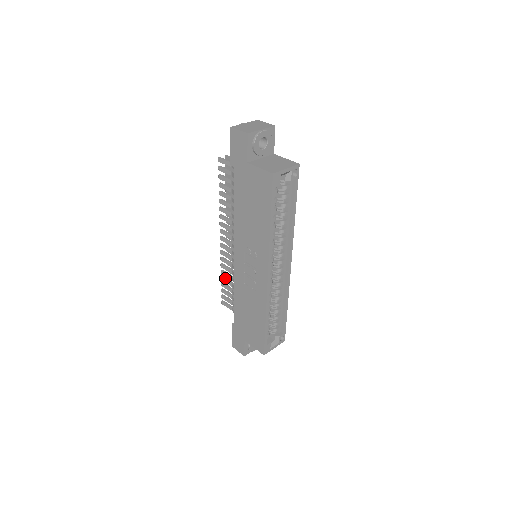
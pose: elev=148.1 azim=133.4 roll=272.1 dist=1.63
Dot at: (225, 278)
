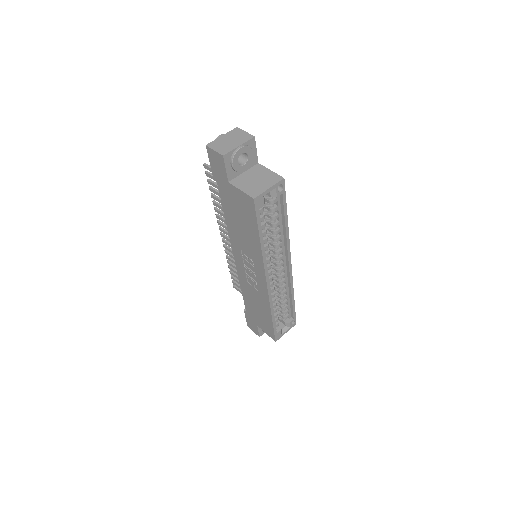
Dot at: (232, 268)
